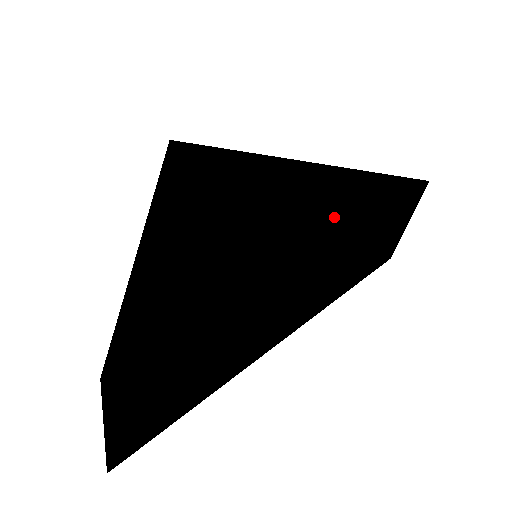
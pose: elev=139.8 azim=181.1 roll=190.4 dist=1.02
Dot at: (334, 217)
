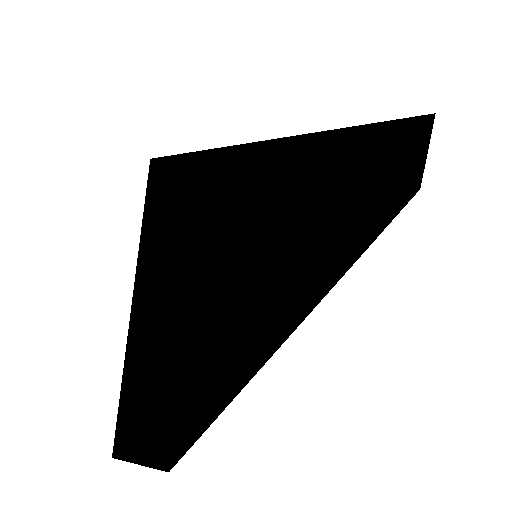
Dot at: (312, 215)
